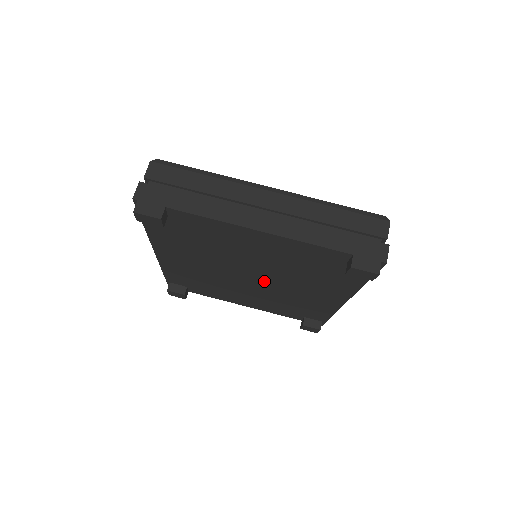
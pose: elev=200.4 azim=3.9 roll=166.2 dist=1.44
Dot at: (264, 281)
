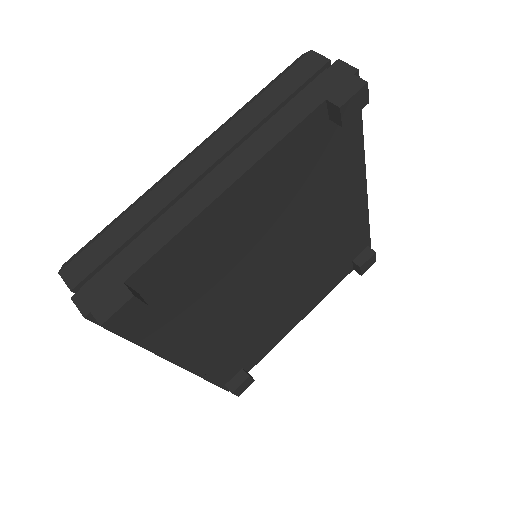
Dot at: (289, 261)
